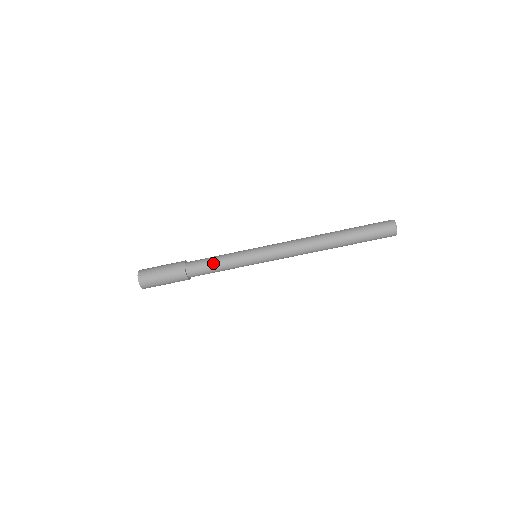
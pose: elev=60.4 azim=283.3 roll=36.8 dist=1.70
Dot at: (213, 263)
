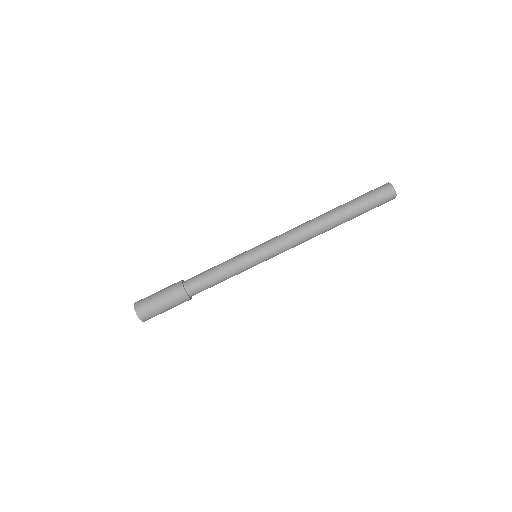
Dot at: (213, 276)
